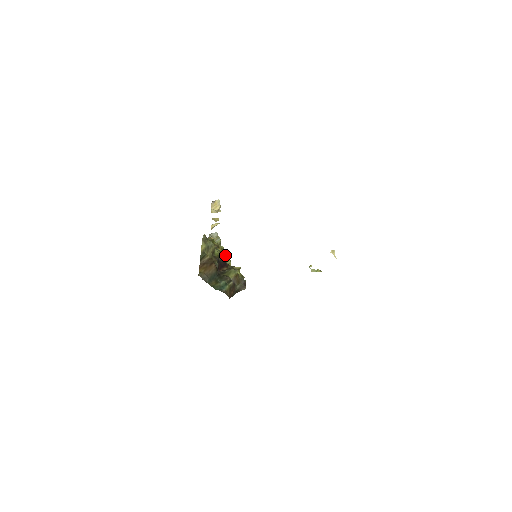
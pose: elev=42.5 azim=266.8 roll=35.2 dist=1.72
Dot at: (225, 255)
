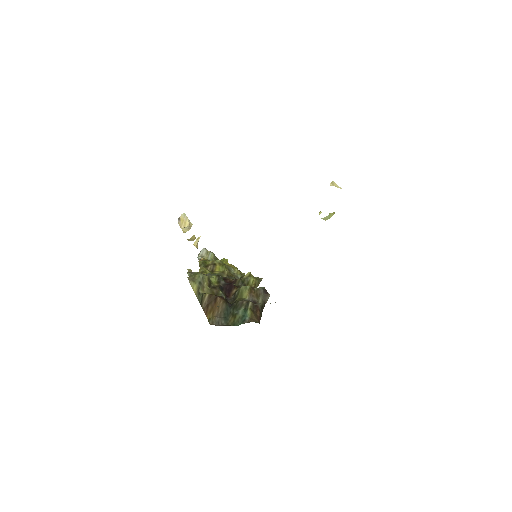
Dot at: (227, 267)
